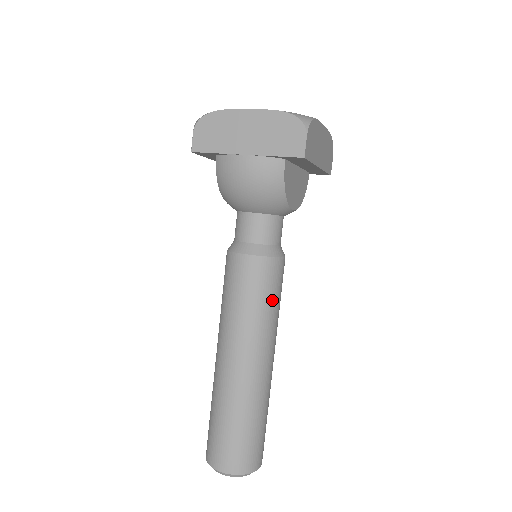
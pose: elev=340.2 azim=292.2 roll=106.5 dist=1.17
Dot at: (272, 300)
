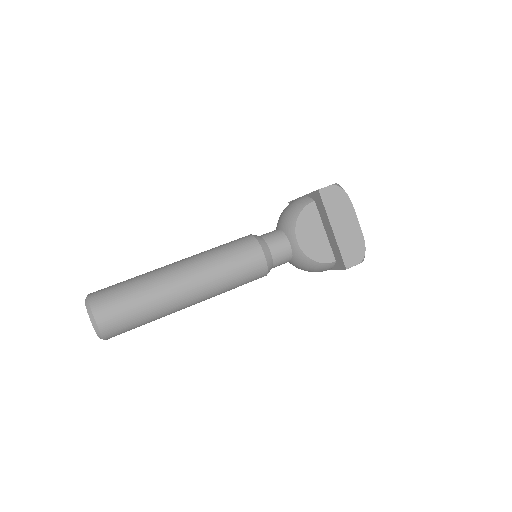
Dot at: (230, 257)
